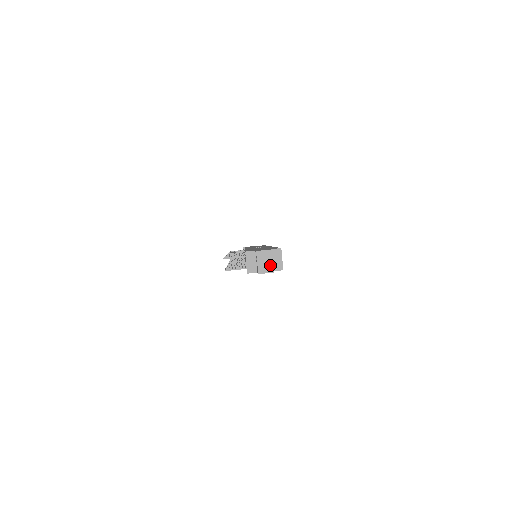
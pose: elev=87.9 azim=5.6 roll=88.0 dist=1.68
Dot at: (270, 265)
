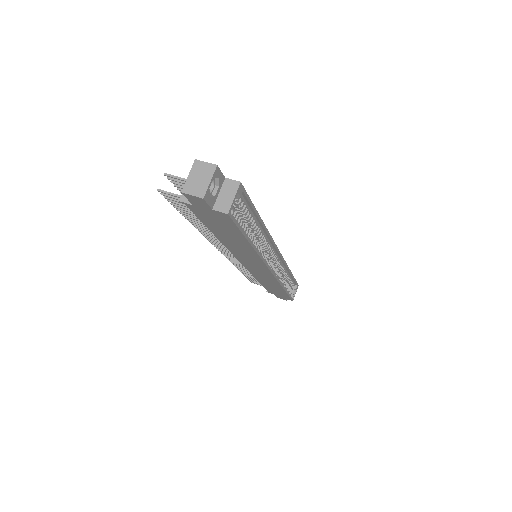
Dot at: (204, 186)
